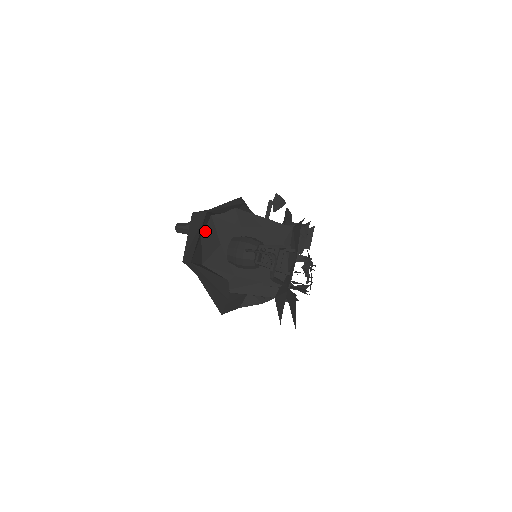
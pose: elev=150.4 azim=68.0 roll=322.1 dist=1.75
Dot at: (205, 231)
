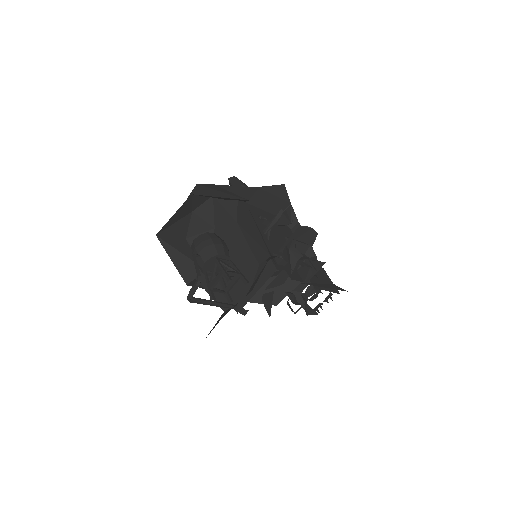
Dot at: (199, 209)
